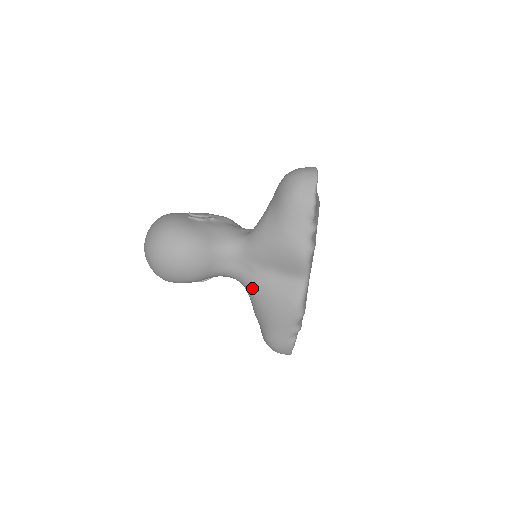
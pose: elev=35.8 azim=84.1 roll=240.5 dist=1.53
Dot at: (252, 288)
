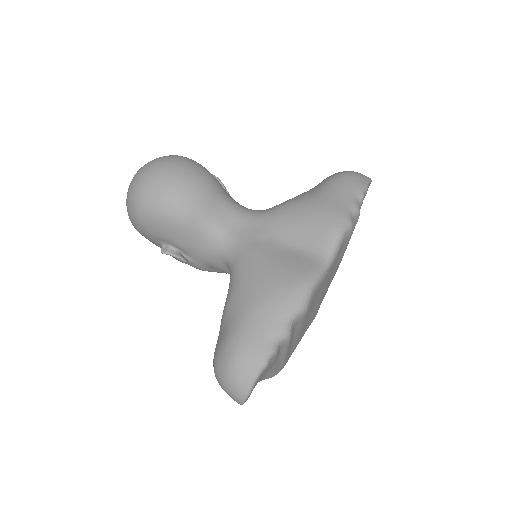
Dot at: (247, 257)
